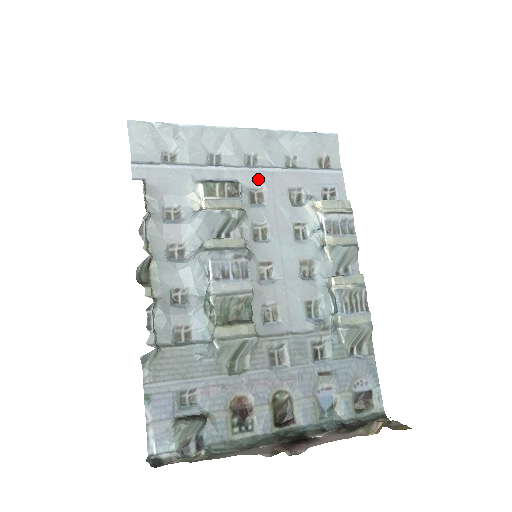
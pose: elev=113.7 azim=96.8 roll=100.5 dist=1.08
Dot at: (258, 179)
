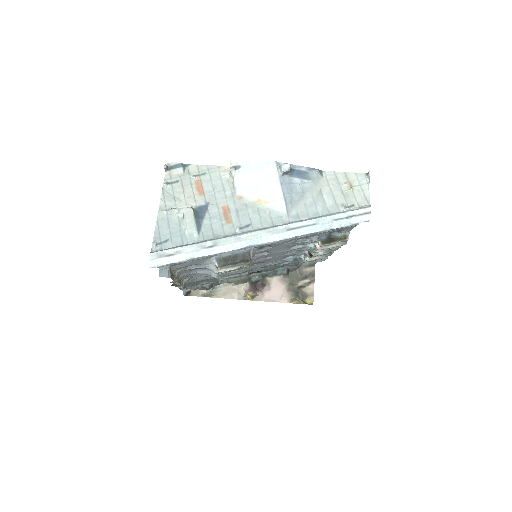
Dot at: occluded
